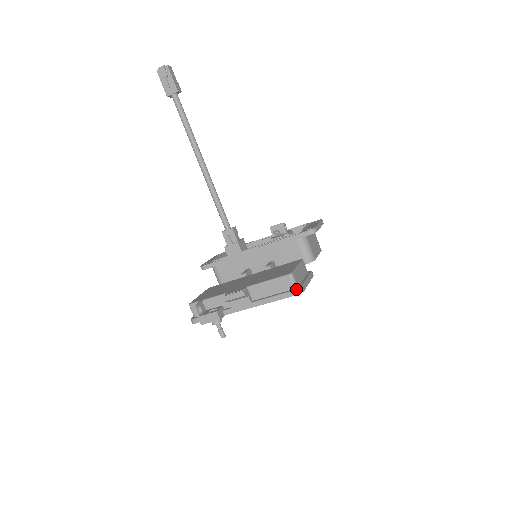
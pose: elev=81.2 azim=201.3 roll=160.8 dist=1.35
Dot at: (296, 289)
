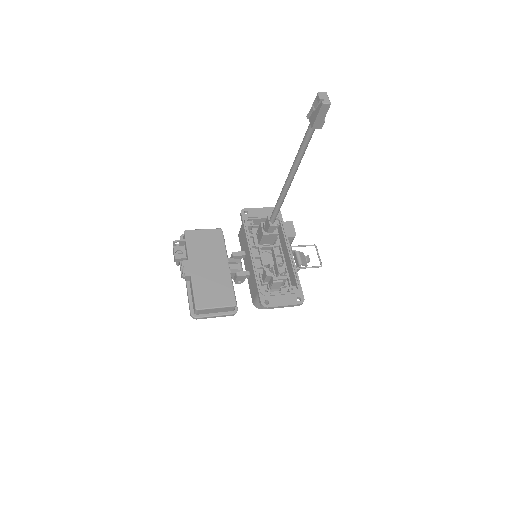
Dot at: (192, 315)
